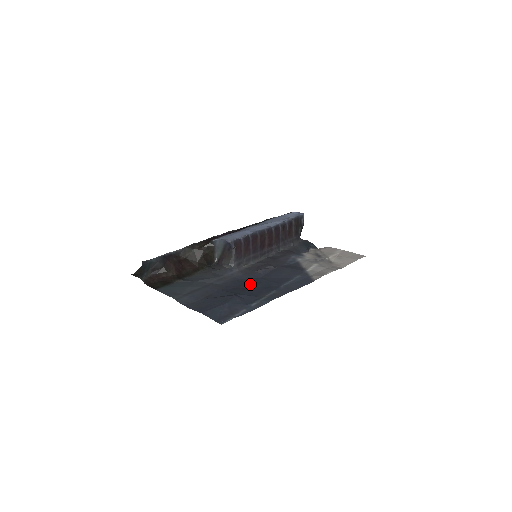
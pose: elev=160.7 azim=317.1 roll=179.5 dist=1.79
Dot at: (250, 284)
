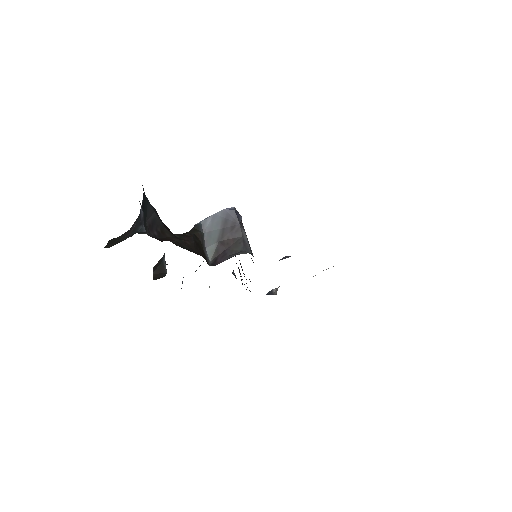
Dot at: occluded
